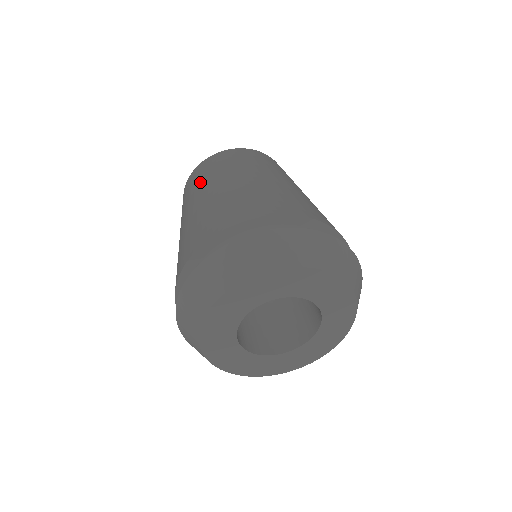
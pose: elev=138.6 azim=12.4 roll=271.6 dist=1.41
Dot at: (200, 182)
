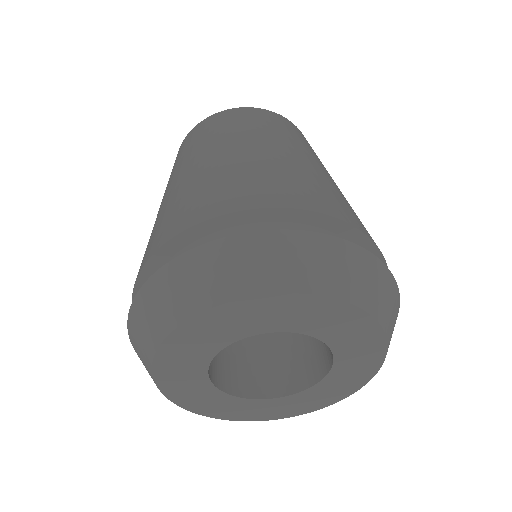
Dot at: occluded
